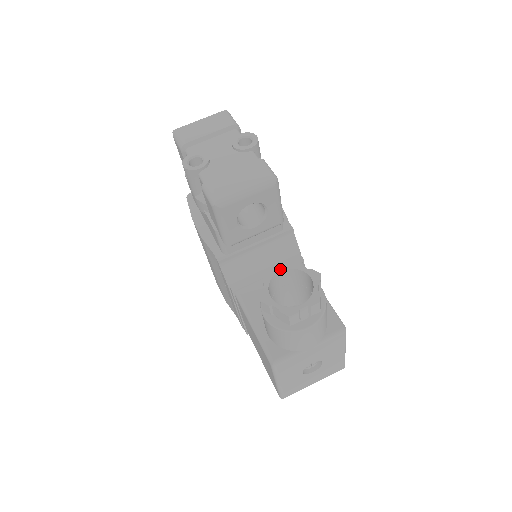
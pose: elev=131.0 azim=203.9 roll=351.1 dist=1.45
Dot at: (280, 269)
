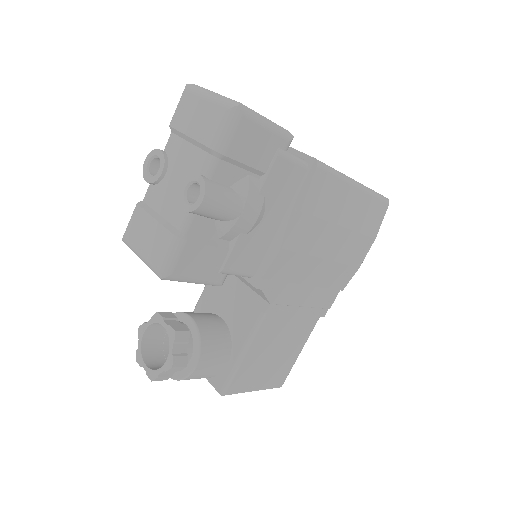
Dot at: (164, 325)
